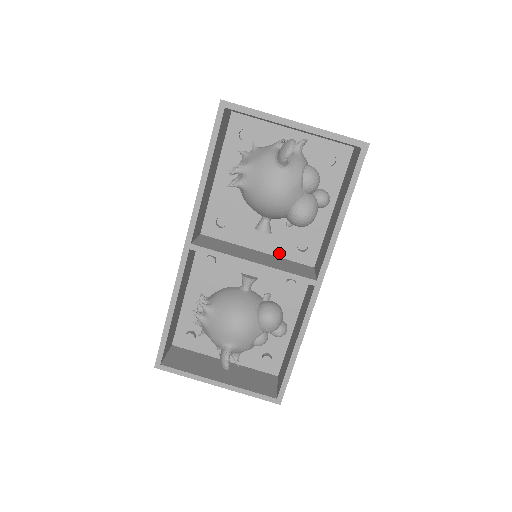
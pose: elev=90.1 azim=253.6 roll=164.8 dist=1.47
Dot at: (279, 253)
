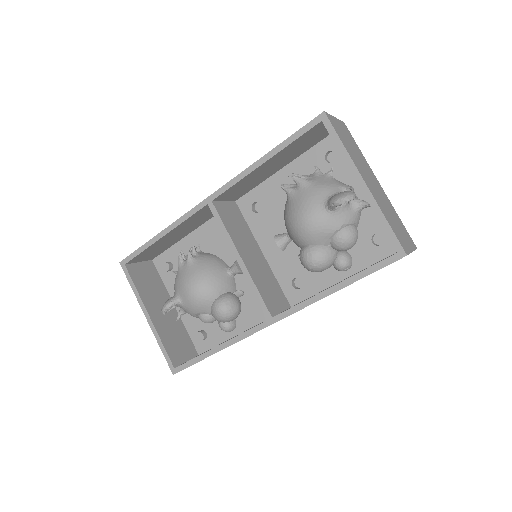
Dot at: (276, 271)
